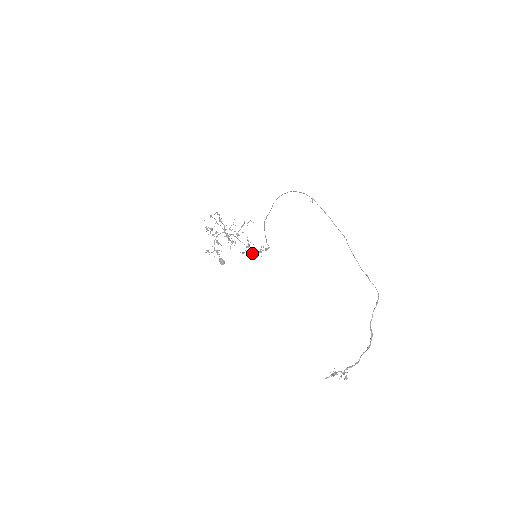
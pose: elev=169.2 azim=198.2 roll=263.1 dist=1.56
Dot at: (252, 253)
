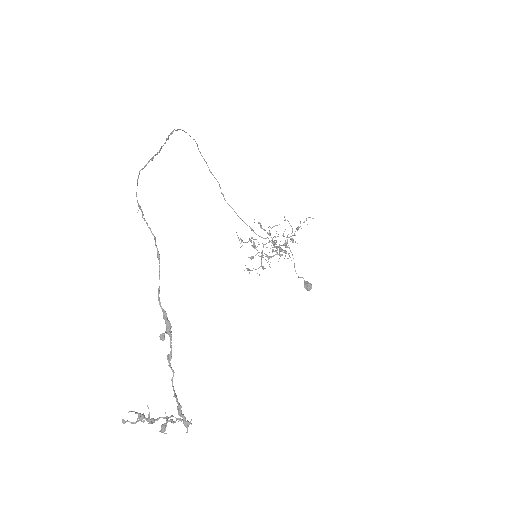
Dot at: occluded
